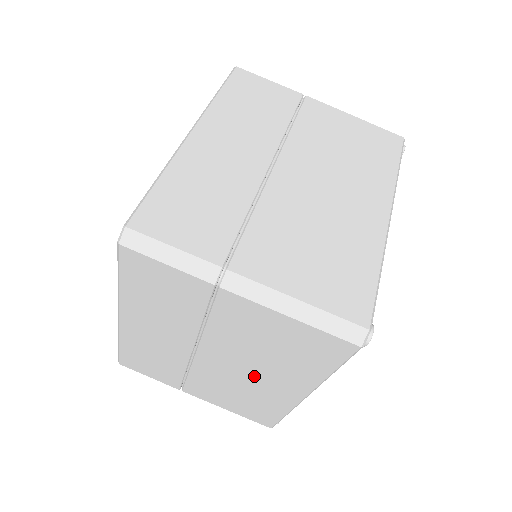
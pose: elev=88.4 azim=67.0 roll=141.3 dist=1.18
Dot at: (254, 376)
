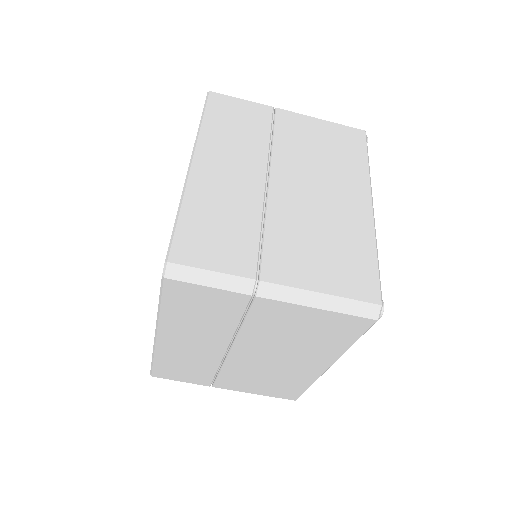
Dot at: (283, 361)
